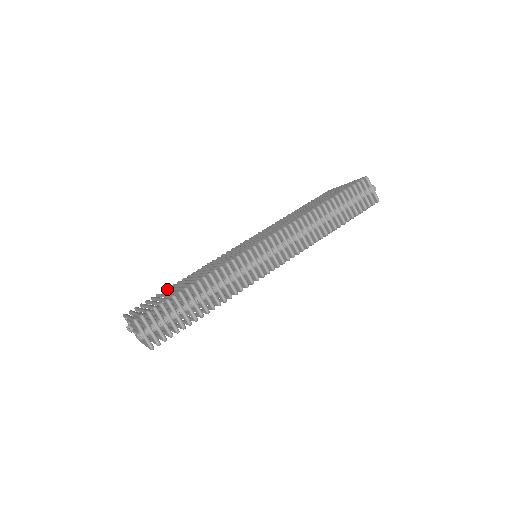
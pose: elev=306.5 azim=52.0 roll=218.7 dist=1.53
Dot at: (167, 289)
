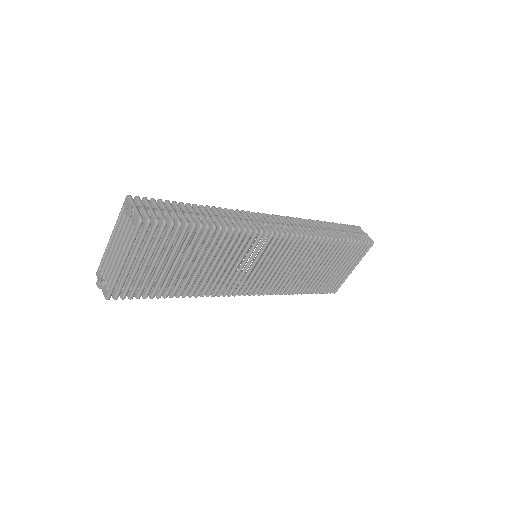
Dot at: occluded
